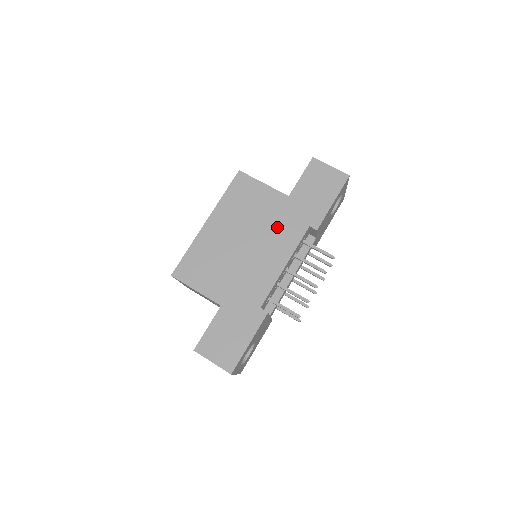
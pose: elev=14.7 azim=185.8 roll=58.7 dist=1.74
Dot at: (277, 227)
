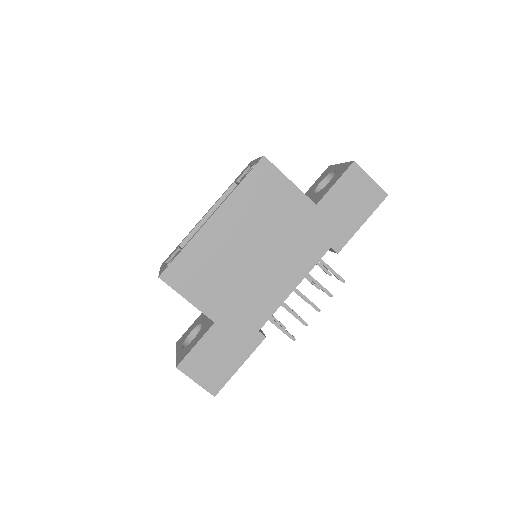
Dot at: (295, 241)
